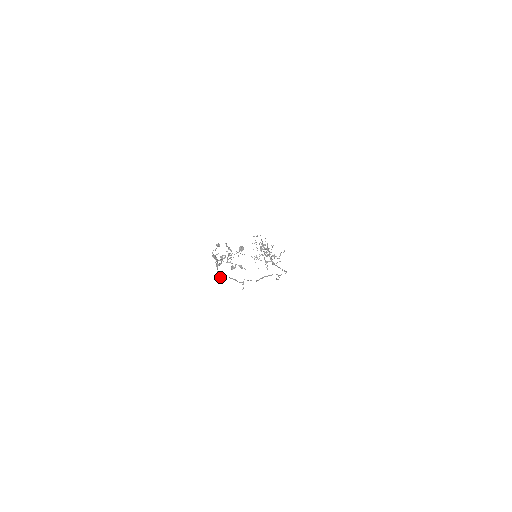
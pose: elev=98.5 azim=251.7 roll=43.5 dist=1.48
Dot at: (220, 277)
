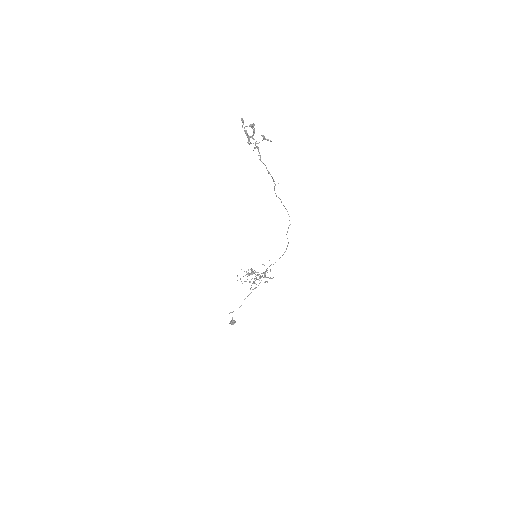
Dot at: (260, 156)
